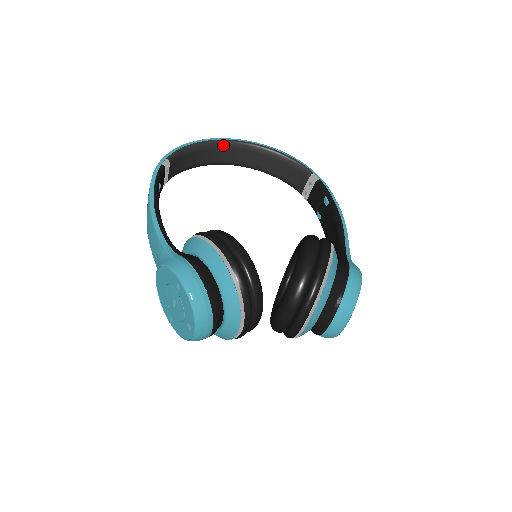
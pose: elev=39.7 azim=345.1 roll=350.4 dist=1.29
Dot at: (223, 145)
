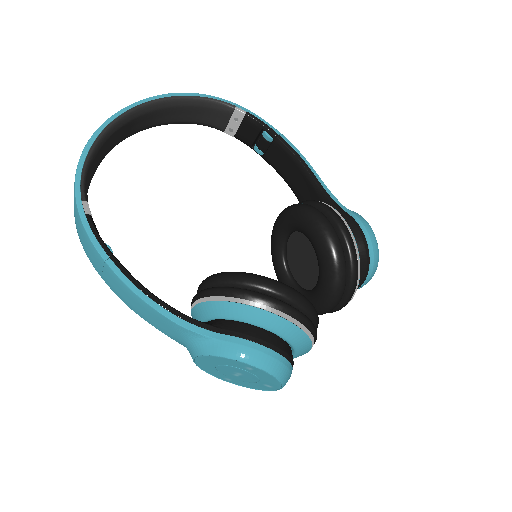
Dot at: (118, 126)
